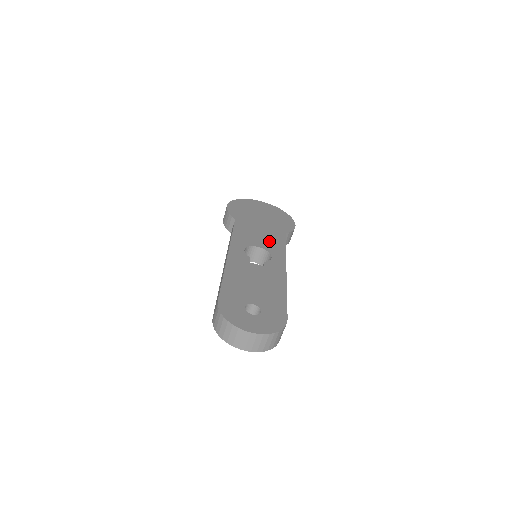
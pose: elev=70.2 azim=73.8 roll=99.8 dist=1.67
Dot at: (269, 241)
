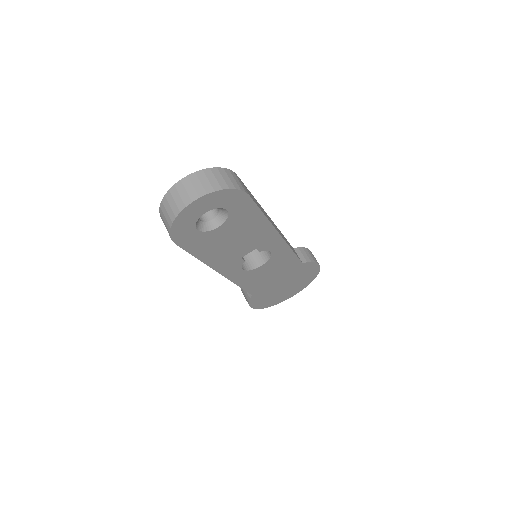
Dot at: occluded
